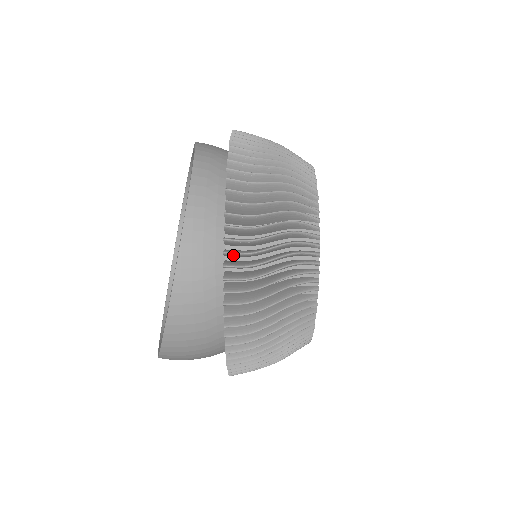
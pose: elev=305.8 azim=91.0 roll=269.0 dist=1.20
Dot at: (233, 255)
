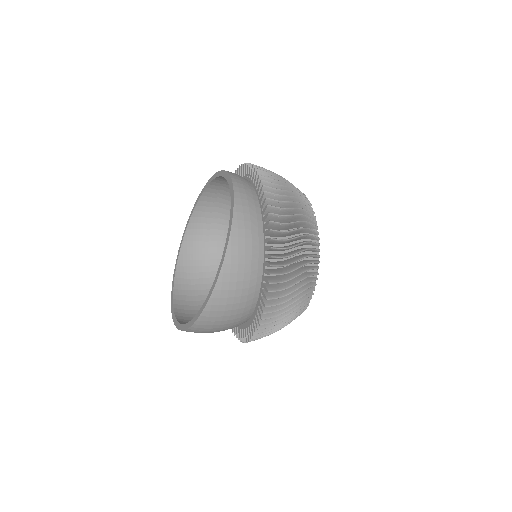
Dot at: (271, 202)
